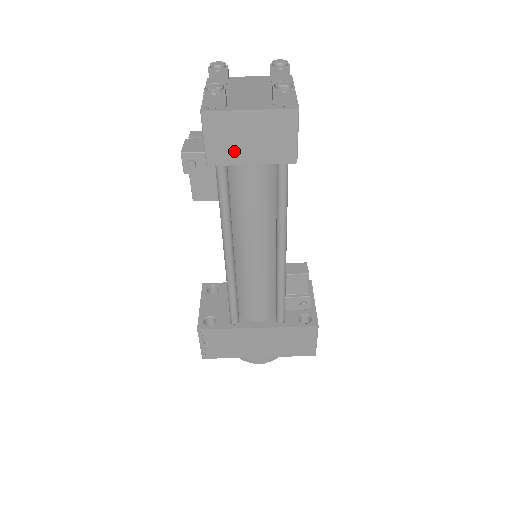
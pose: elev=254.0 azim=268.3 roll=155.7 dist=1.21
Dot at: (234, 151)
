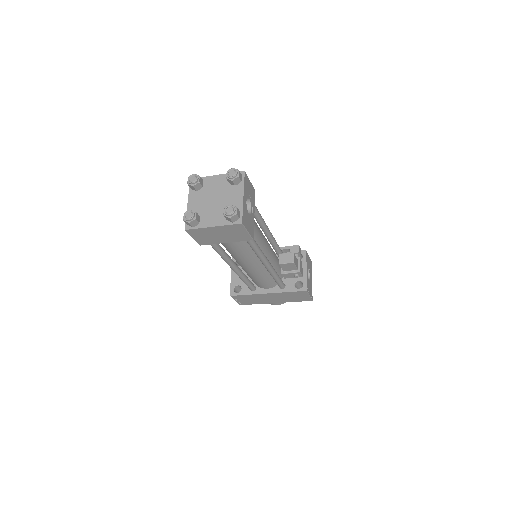
Dot at: (212, 240)
